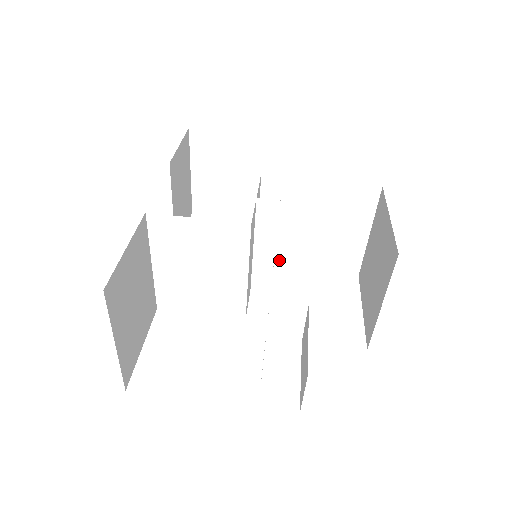
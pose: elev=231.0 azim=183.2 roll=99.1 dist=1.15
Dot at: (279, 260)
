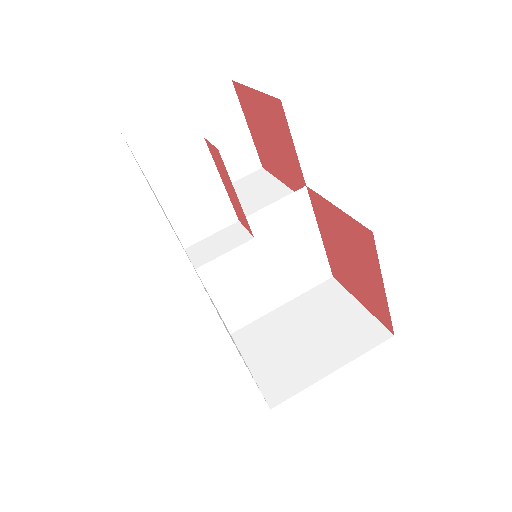
Dot at: (241, 333)
